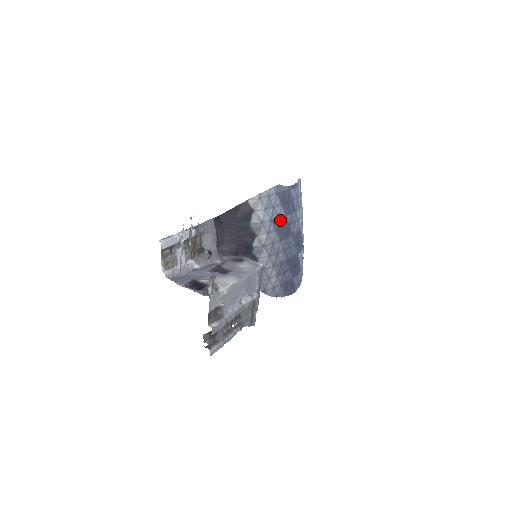
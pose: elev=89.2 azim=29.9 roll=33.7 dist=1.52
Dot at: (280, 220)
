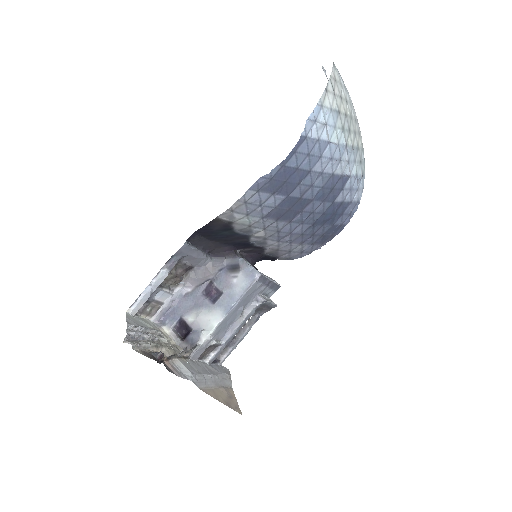
Dot at: (279, 207)
